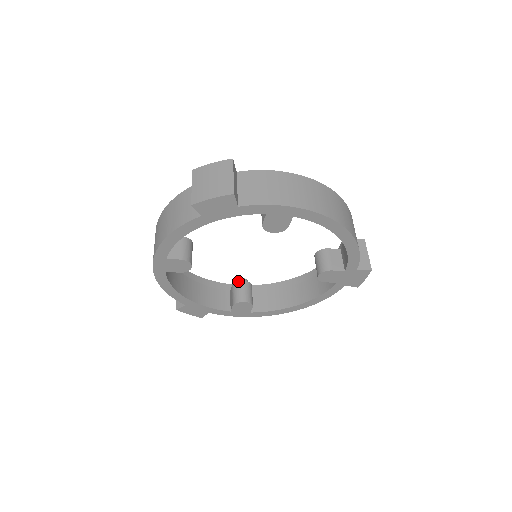
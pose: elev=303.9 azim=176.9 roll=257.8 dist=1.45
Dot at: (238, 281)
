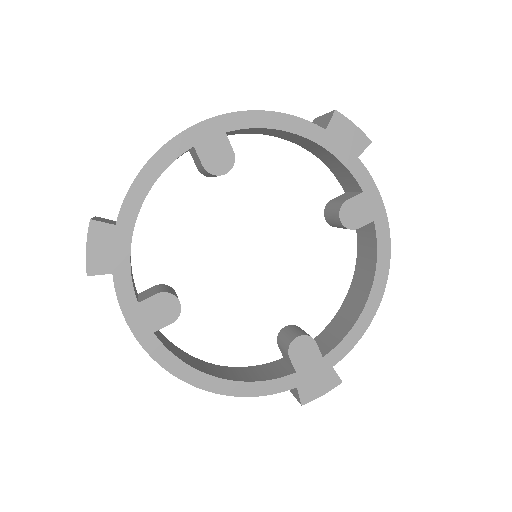
Dot at: occluded
